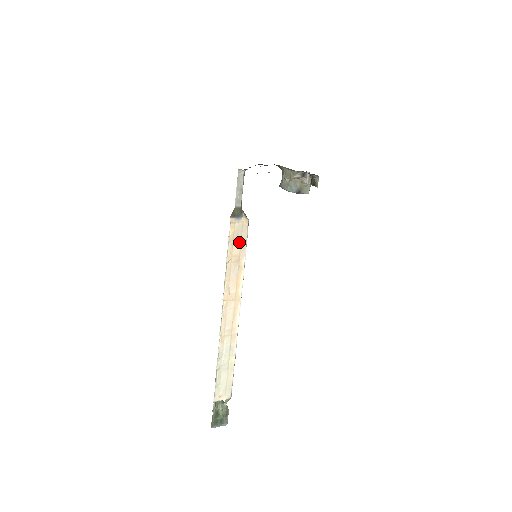
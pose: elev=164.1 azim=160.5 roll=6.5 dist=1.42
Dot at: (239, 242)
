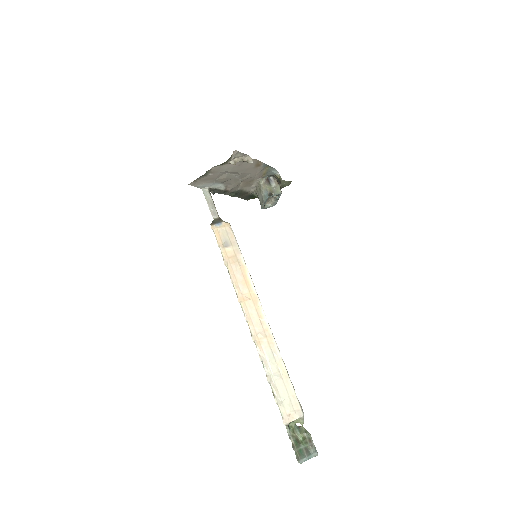
Dot at: (229, 244)
